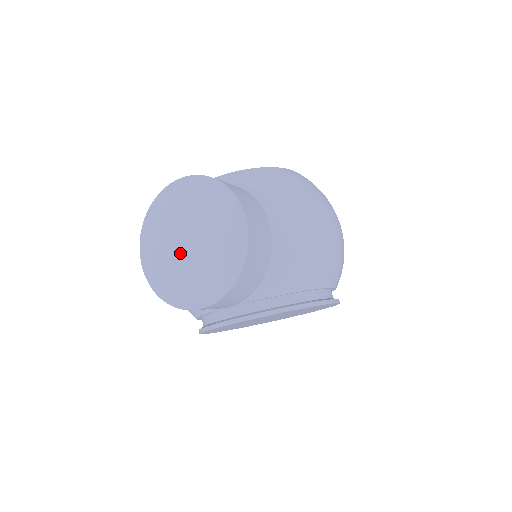
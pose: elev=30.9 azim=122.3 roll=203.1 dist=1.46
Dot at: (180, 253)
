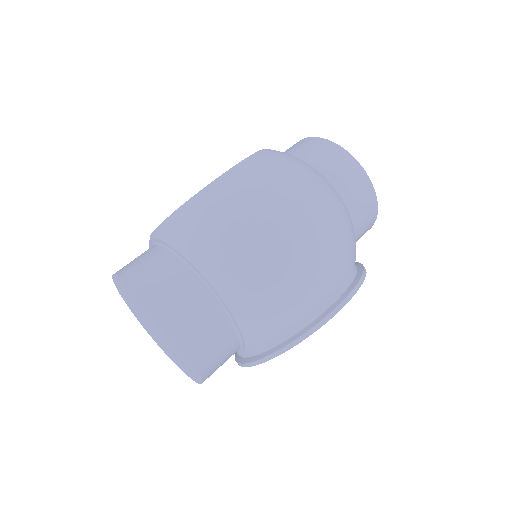
Dot at: (158, 336)
